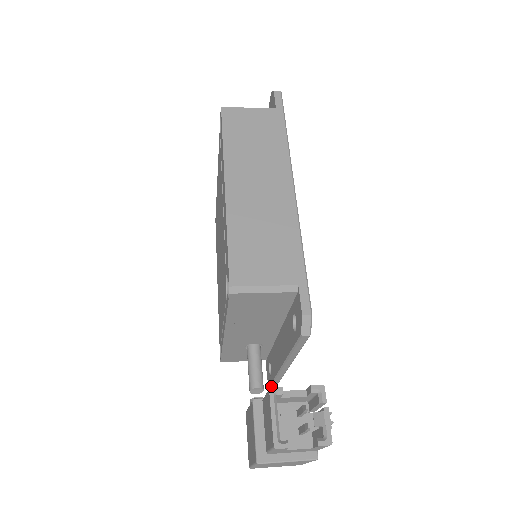
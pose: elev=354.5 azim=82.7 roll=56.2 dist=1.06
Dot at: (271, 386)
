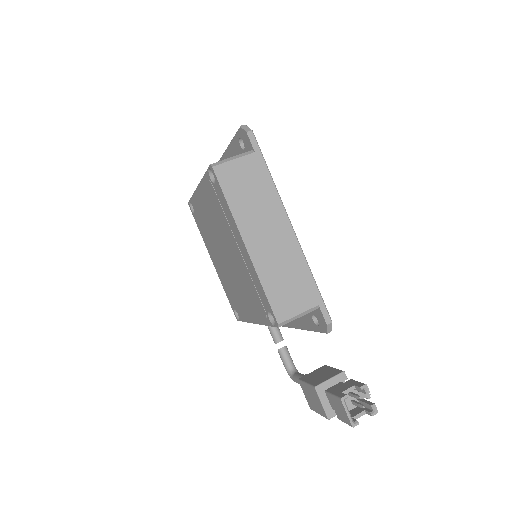
Dot at: occluded
